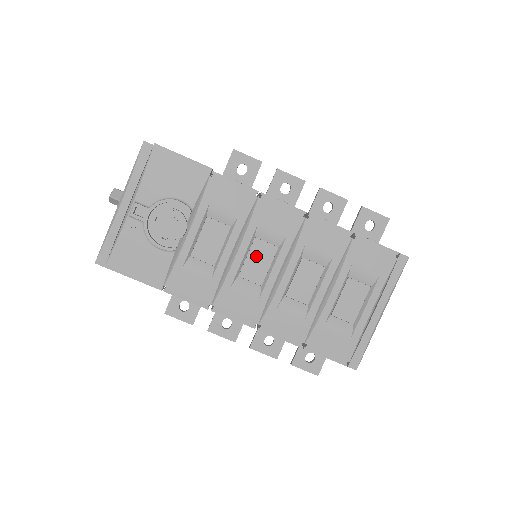
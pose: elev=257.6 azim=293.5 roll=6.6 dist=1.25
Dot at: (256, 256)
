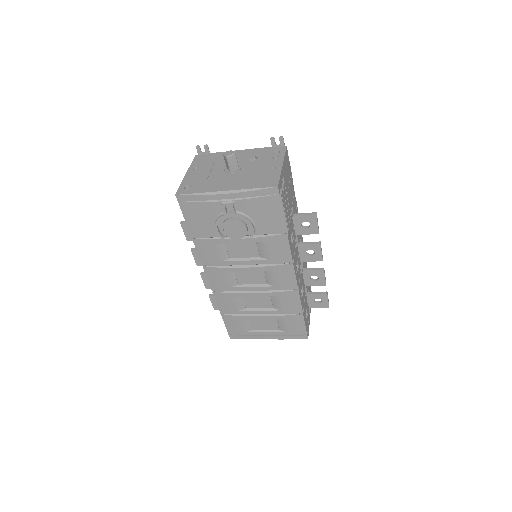
Dot at: (253, 275)
